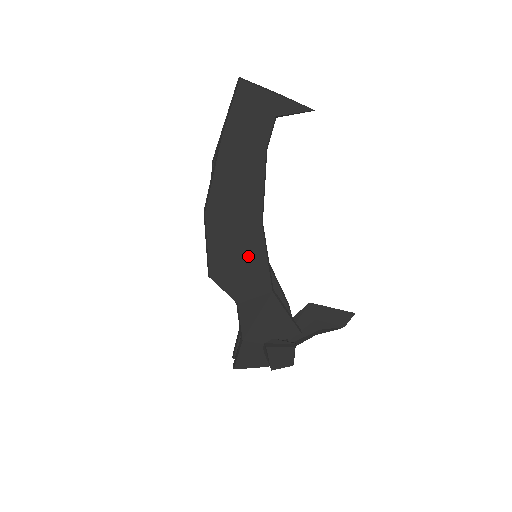
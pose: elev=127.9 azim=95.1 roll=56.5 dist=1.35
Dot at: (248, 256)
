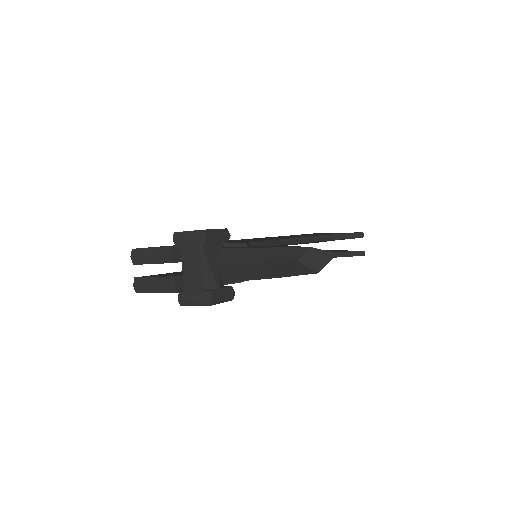
Dot at: occluded
